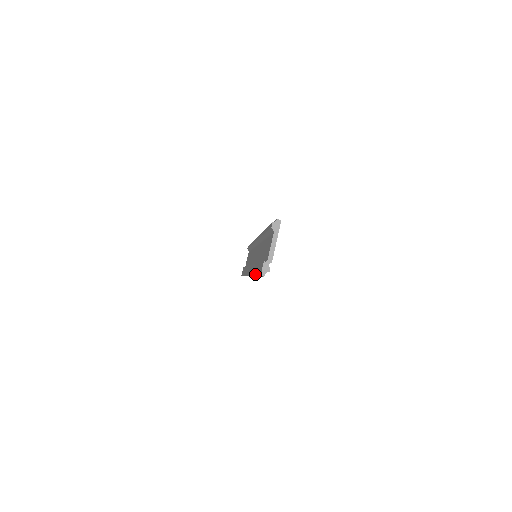
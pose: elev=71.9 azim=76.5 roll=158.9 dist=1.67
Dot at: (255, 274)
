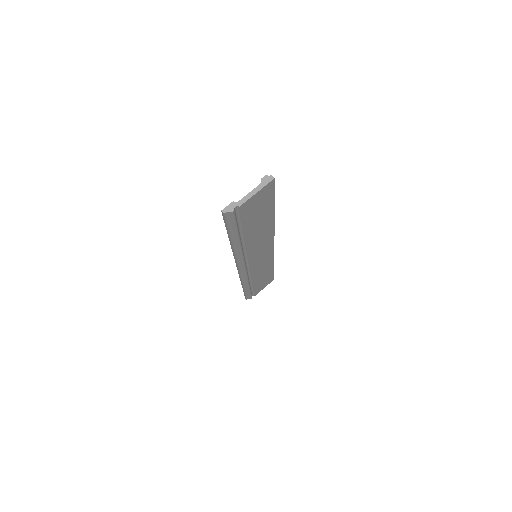
Dot at: occluded
